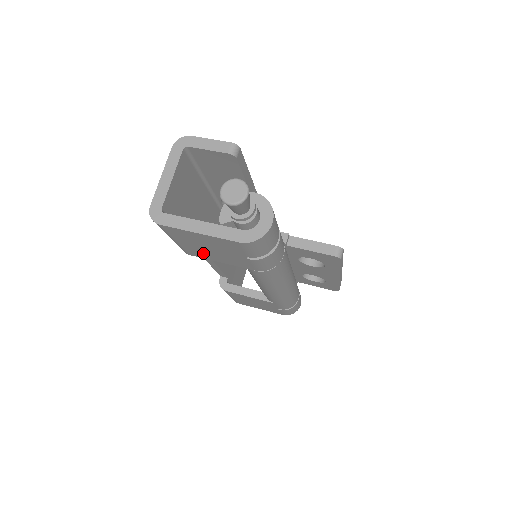
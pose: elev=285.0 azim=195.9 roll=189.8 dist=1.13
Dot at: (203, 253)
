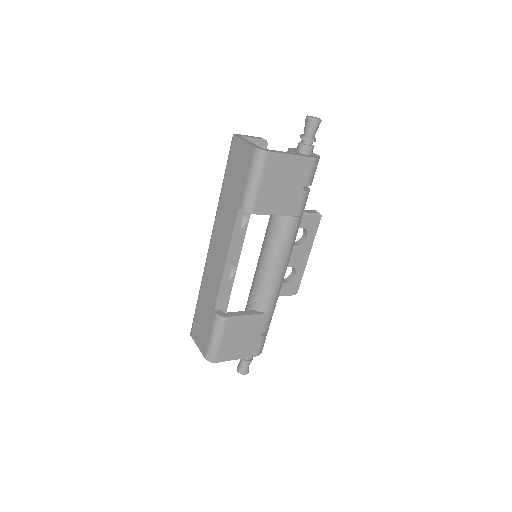
Dot at: (270, 200)
